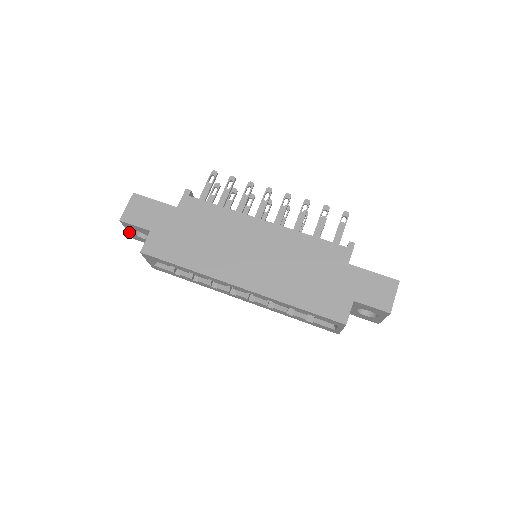
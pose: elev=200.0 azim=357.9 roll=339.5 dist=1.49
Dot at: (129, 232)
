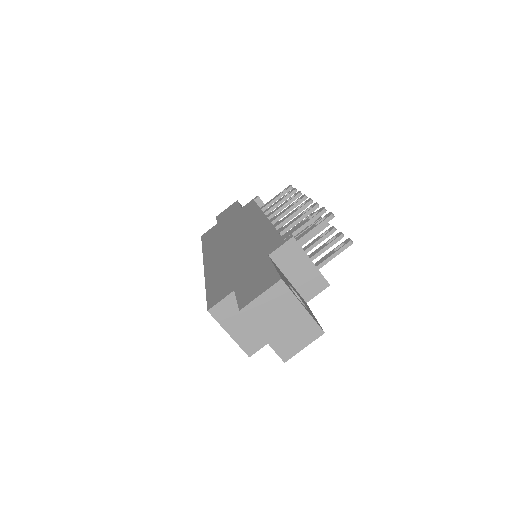
Dot at: occluded
